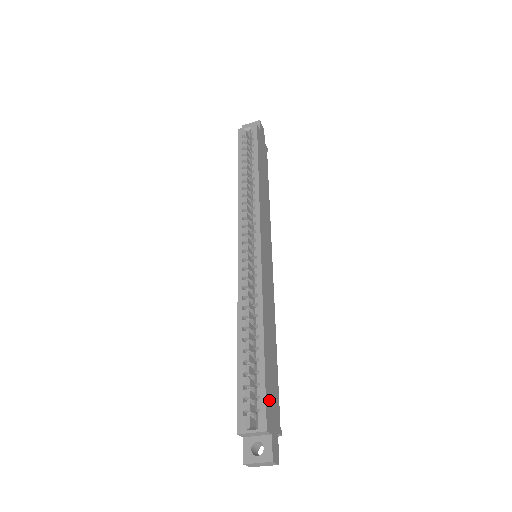
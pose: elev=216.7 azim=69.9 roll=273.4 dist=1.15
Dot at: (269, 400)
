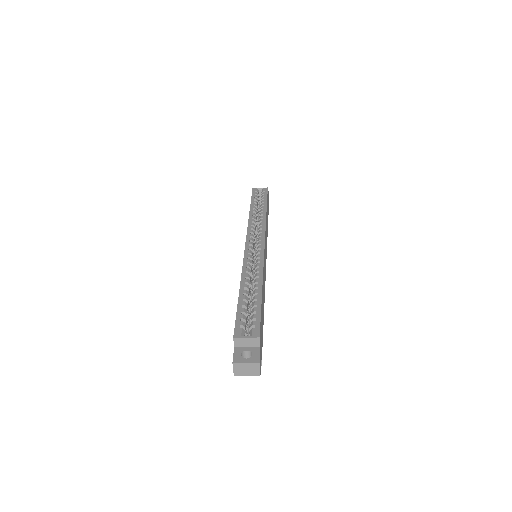
Dot at: (261, 326)
